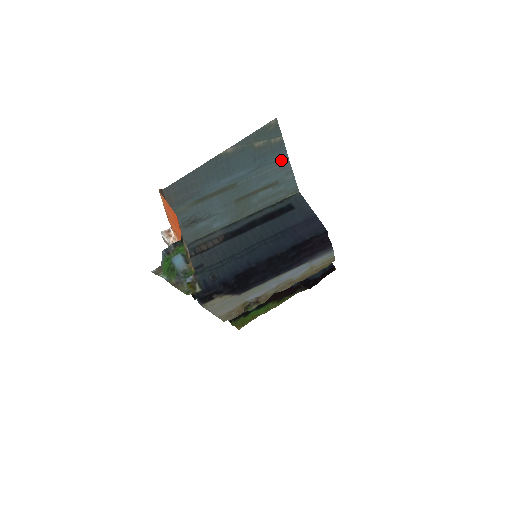
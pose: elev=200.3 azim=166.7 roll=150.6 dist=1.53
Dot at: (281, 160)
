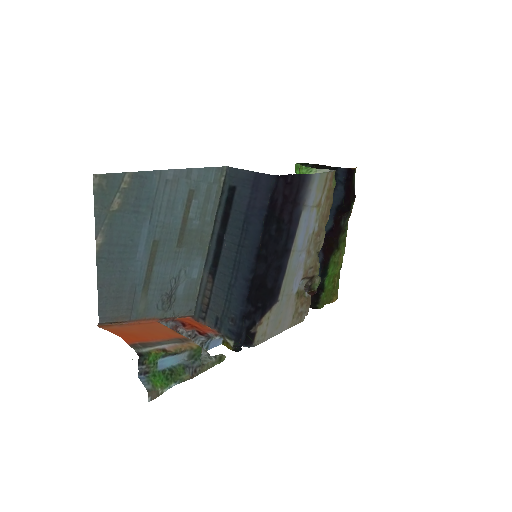
Dot at: (162, 180)
